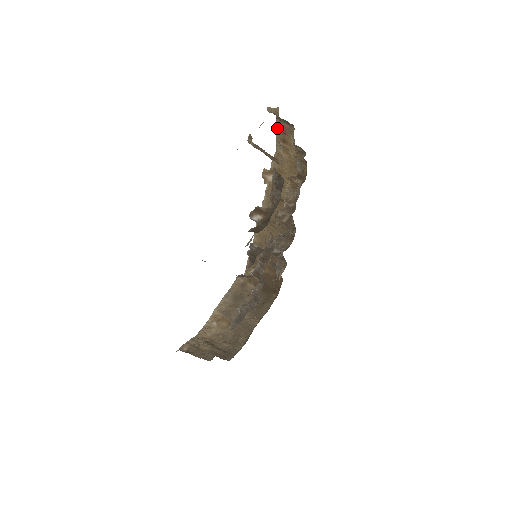
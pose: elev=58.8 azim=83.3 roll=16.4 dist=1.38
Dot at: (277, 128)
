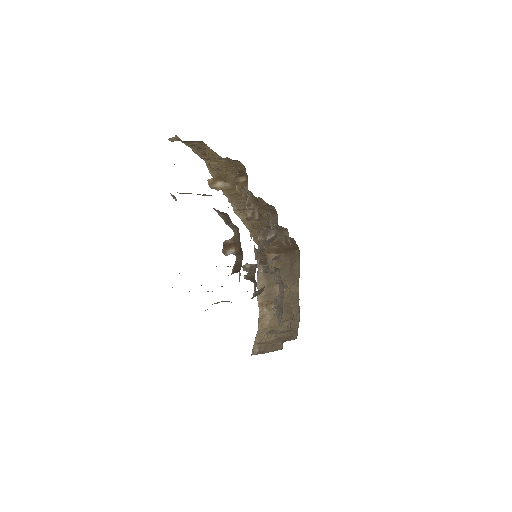
Dot at: occluded
